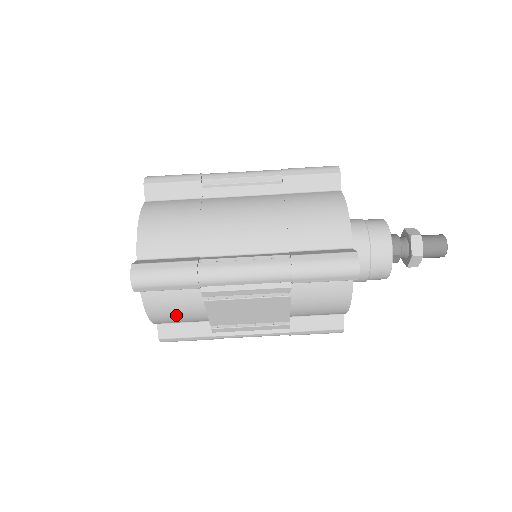
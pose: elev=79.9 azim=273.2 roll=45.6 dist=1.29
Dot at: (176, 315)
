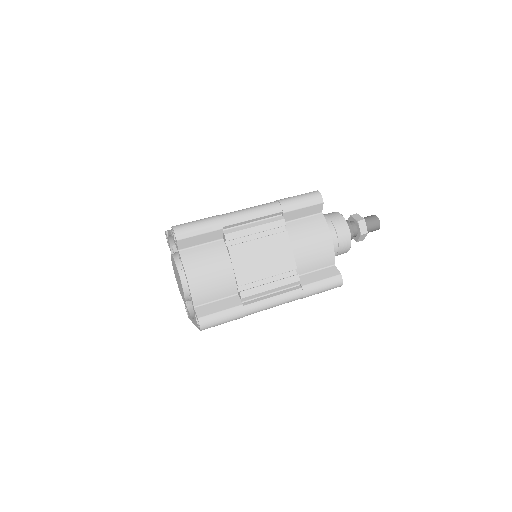
Dot at: (209, 274)
